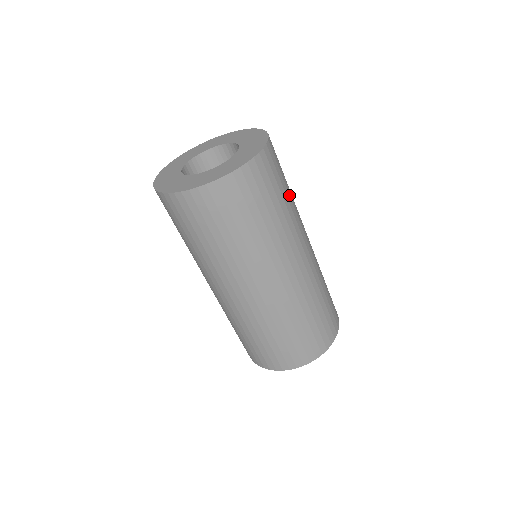
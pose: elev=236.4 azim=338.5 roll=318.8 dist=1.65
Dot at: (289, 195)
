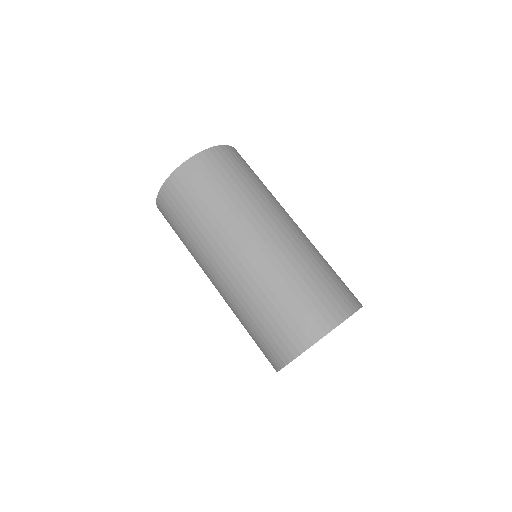
Dot at: occluded
